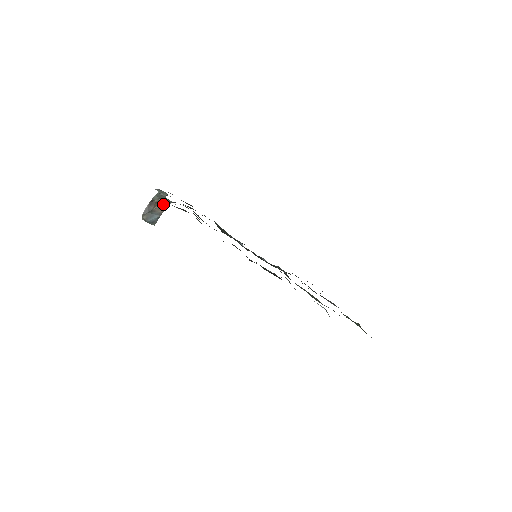
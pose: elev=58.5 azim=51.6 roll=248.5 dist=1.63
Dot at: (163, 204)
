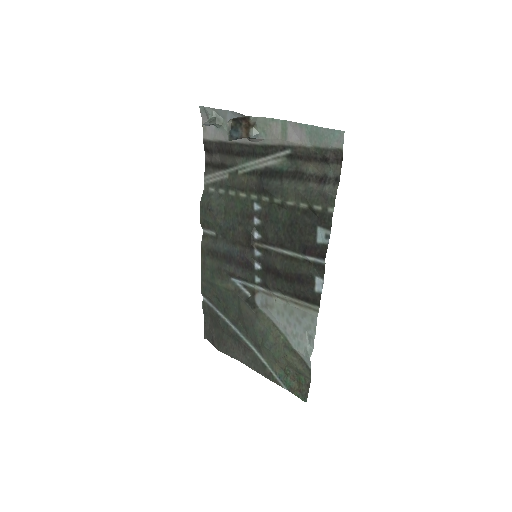
Dot at: (250, 131)
